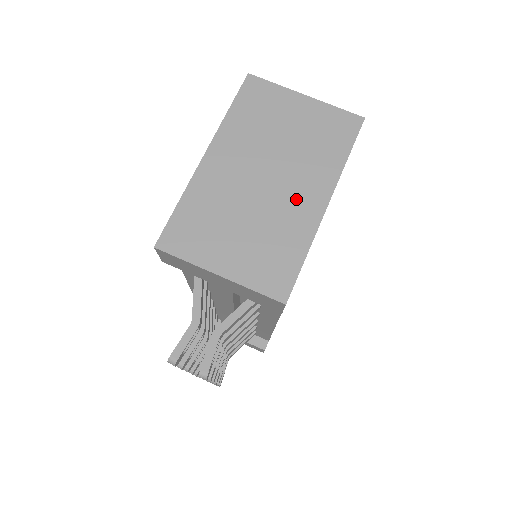
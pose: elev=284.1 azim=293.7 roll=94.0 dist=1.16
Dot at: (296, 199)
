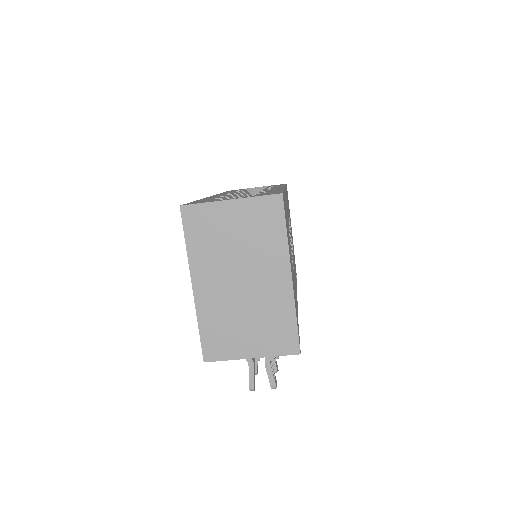
Dot at: (269, 285)
